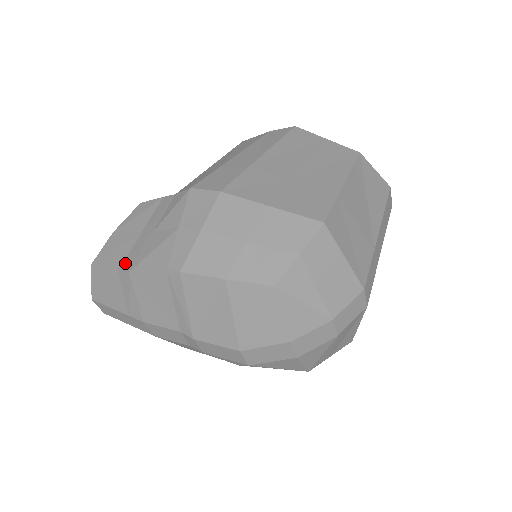
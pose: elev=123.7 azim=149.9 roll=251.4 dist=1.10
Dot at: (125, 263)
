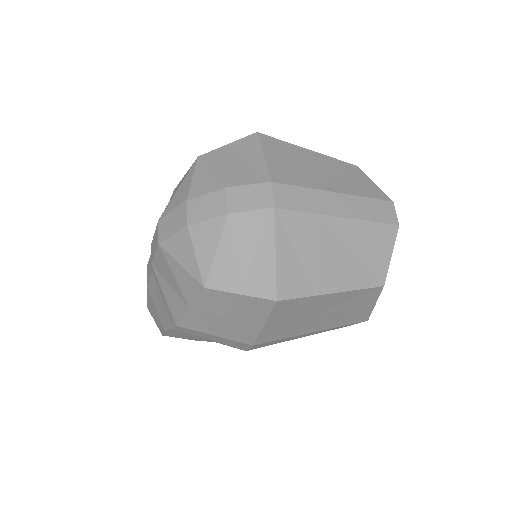
Dot at: occluded
